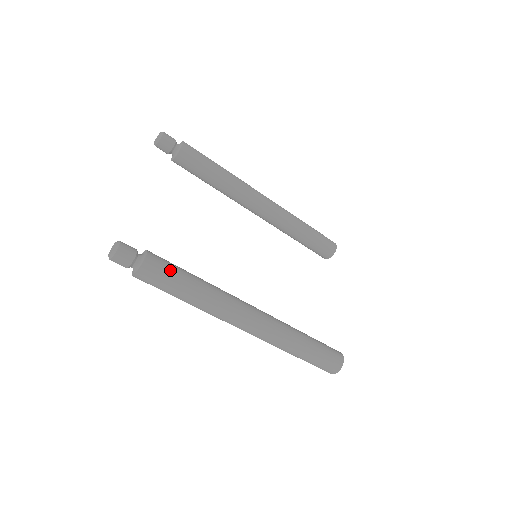
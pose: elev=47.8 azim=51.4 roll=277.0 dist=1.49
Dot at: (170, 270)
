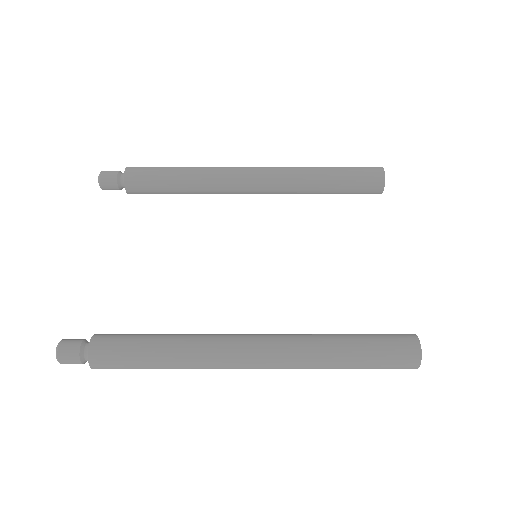
Dot at: (121, 348)
